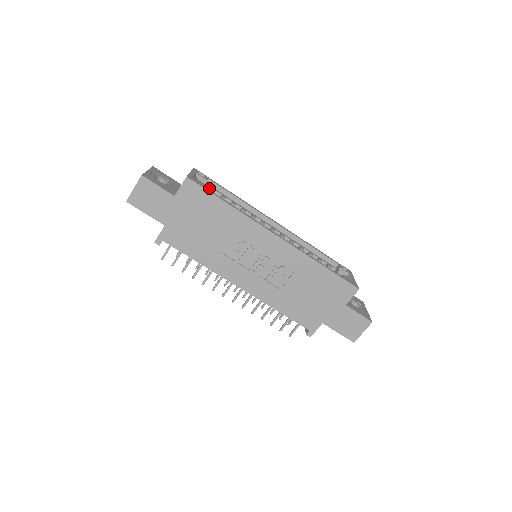
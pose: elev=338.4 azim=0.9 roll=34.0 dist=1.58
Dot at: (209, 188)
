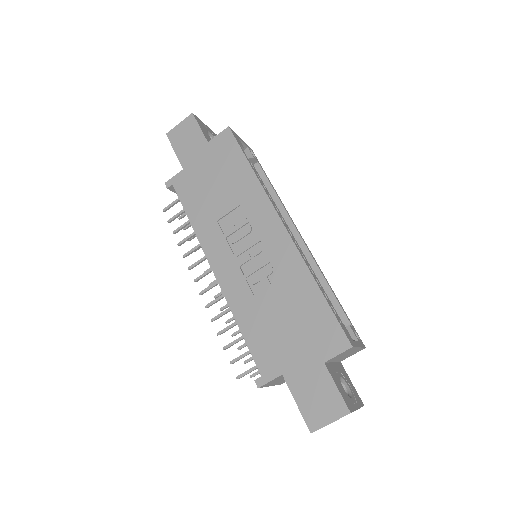
Dot at: occluded
